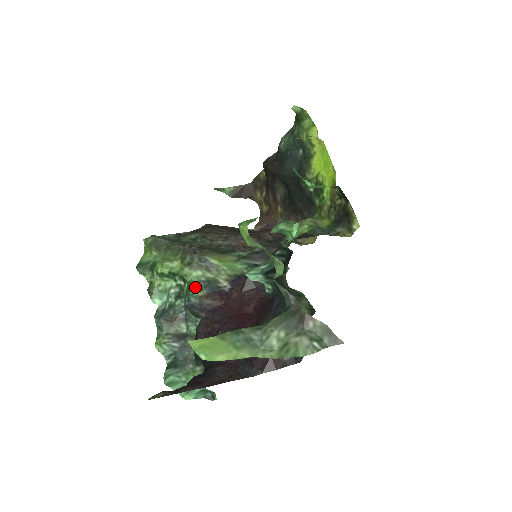
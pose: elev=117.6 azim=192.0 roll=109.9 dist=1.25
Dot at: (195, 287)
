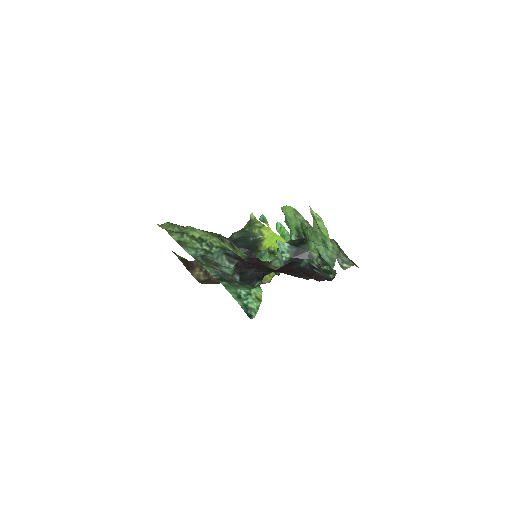
Dot at: occluded
